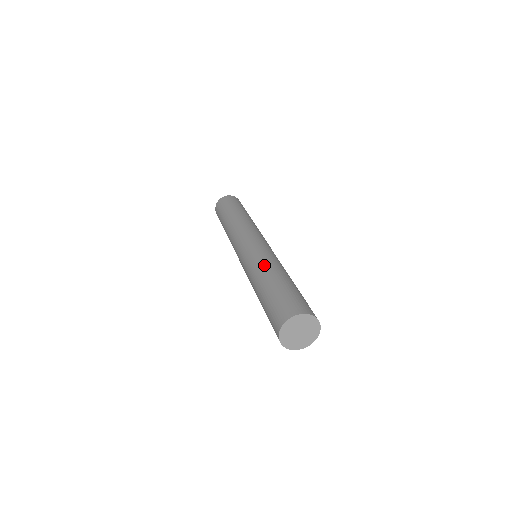
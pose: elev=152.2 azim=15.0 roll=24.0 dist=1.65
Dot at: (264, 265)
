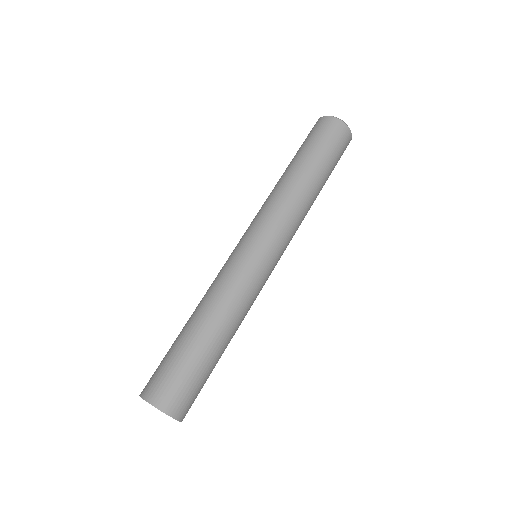
Dot at: (231, 309)
